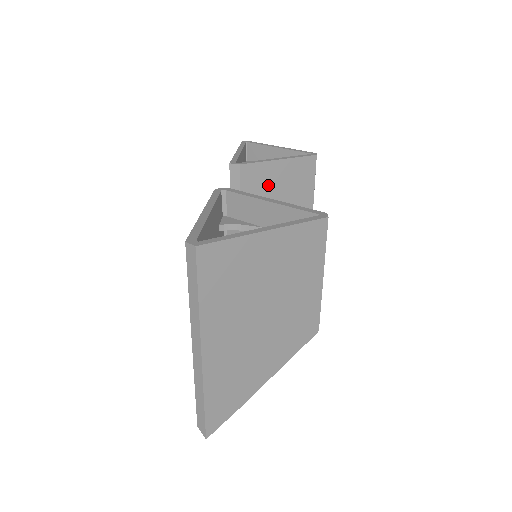
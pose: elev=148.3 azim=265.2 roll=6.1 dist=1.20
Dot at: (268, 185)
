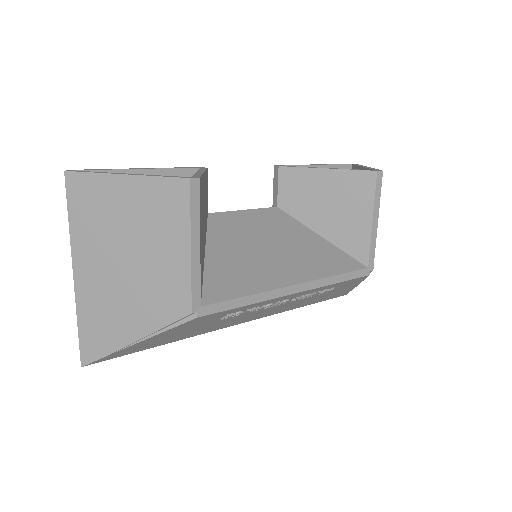
Dot at: (310, 195)
